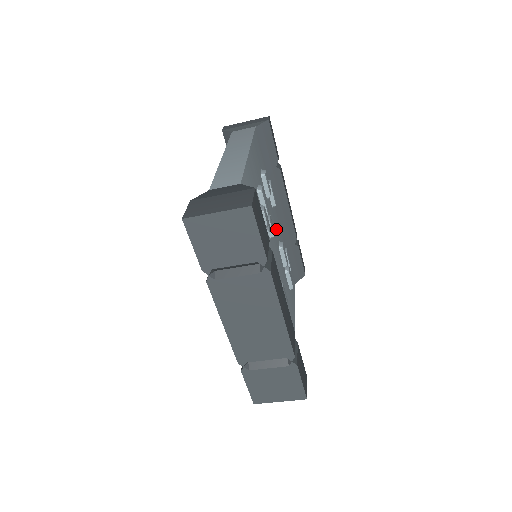
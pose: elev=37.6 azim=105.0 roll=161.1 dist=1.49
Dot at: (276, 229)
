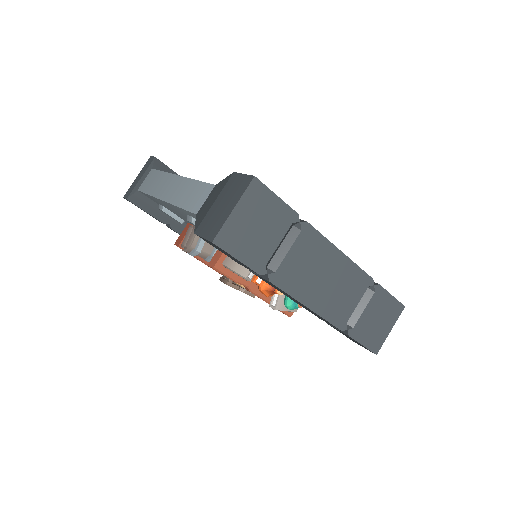
Dot at: occluded
